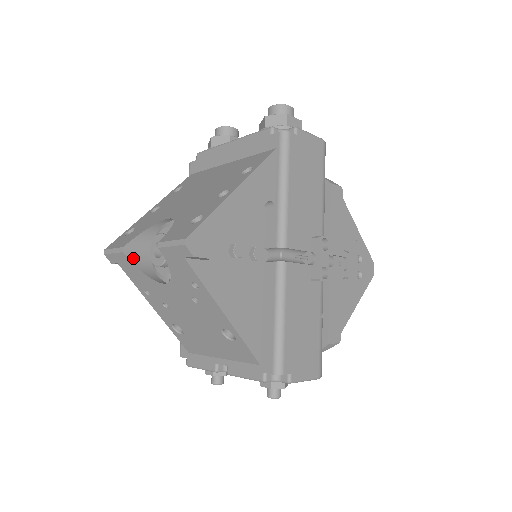
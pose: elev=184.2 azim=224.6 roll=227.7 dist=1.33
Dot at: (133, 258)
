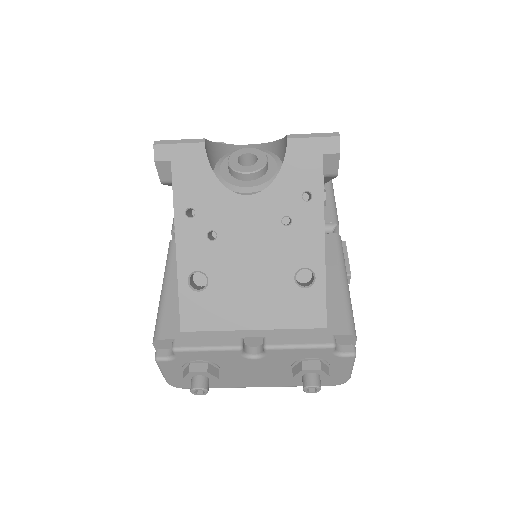
Dot at: (207, 158)
